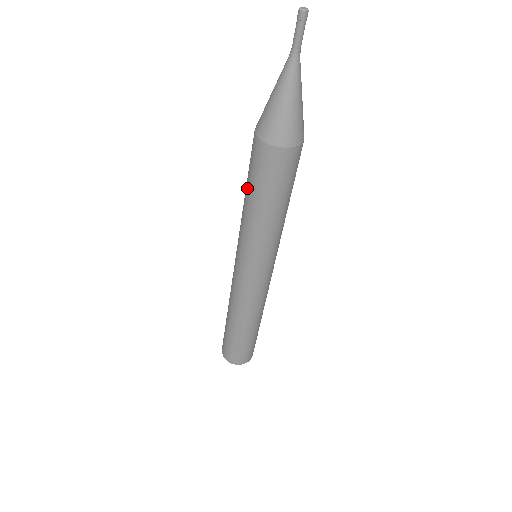
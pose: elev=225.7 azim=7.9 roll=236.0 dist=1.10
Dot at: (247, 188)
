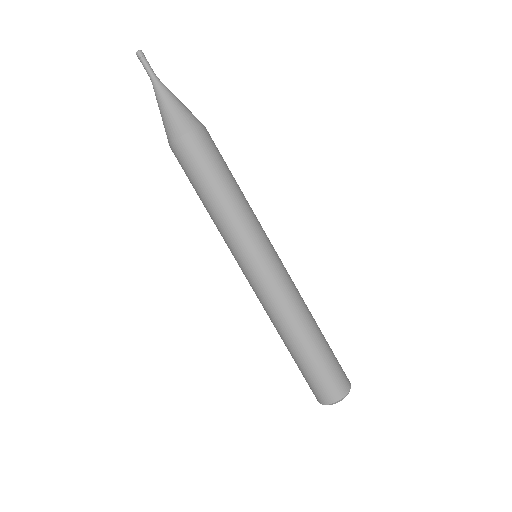
Dot at: (196, 192)
